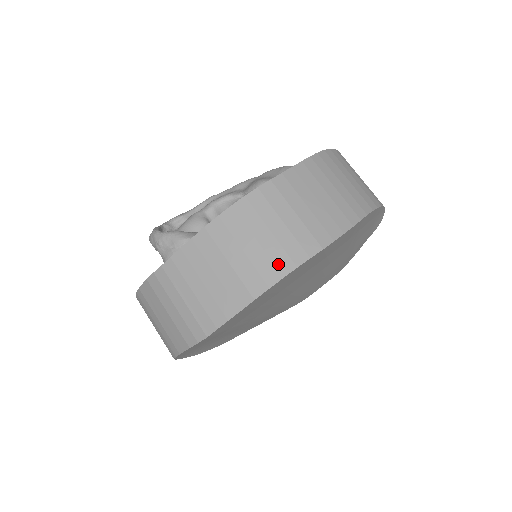
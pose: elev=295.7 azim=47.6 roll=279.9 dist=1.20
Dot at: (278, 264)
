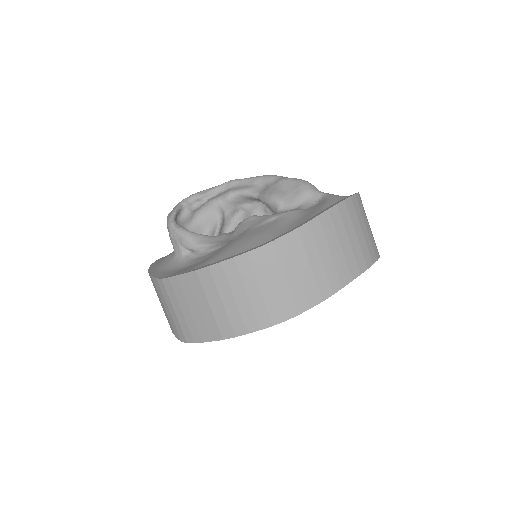
Dot at: (246, 322)
